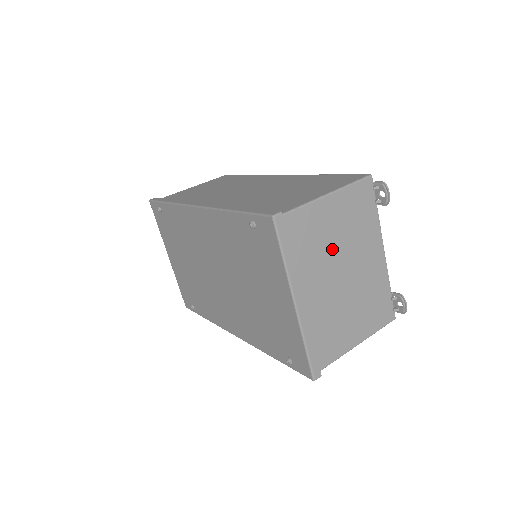
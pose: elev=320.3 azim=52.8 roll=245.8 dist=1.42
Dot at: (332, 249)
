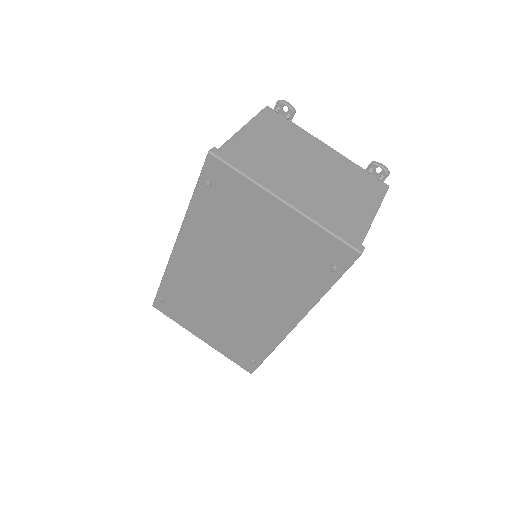
Dot at: (281, 158)
